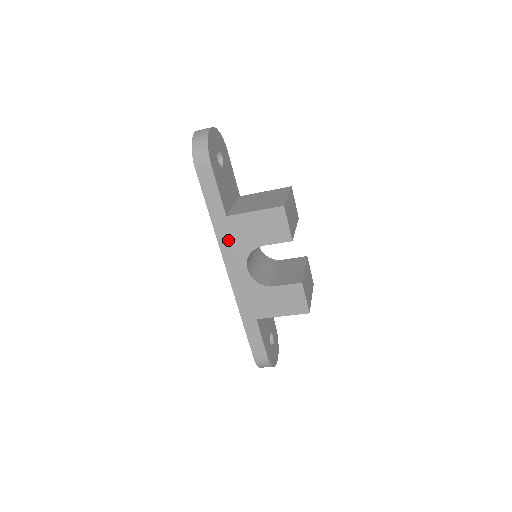
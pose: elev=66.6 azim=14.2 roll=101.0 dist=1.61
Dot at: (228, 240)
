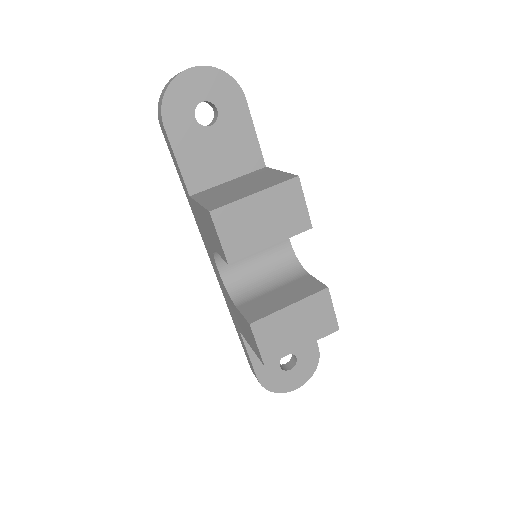
Dot at: (199, 226)
